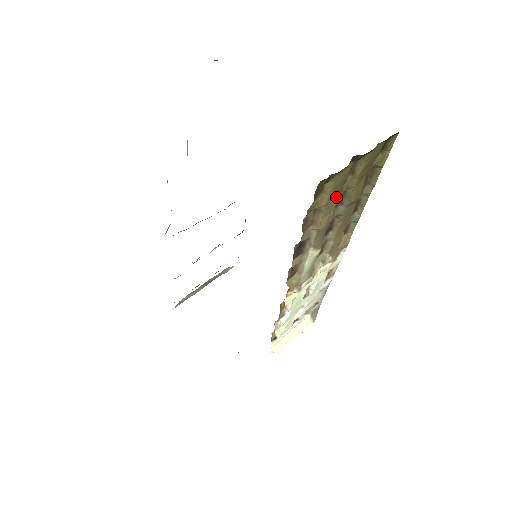
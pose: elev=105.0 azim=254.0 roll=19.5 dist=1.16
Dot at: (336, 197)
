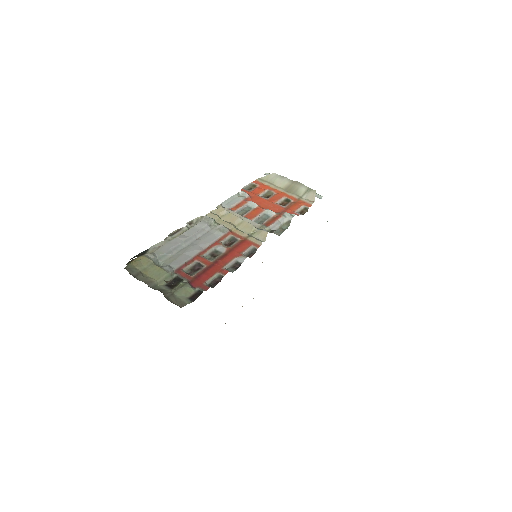
Dot at: occluded
